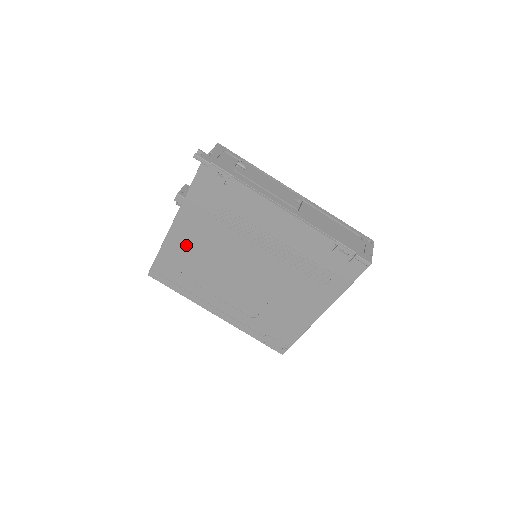
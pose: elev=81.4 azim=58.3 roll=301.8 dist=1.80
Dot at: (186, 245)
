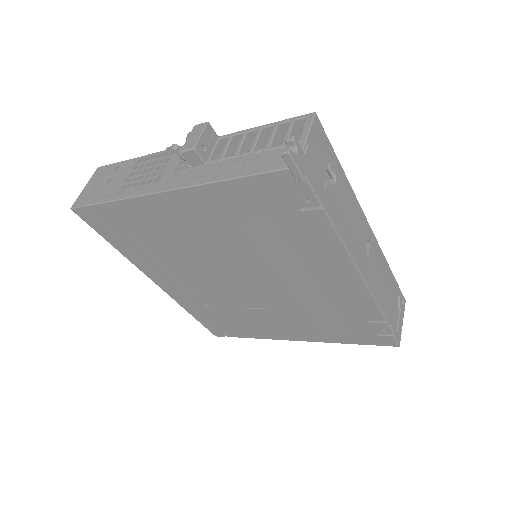
Dot at: (167, 220)
